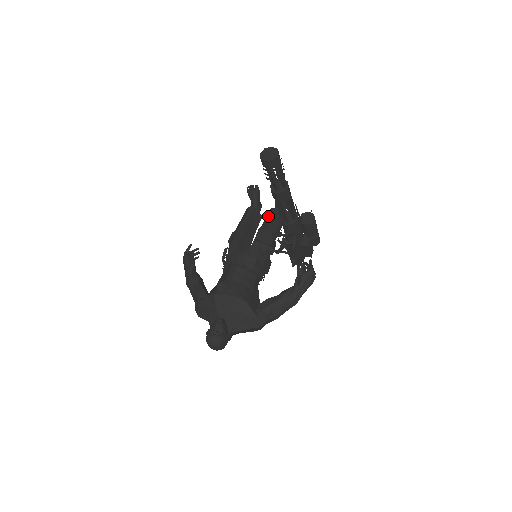
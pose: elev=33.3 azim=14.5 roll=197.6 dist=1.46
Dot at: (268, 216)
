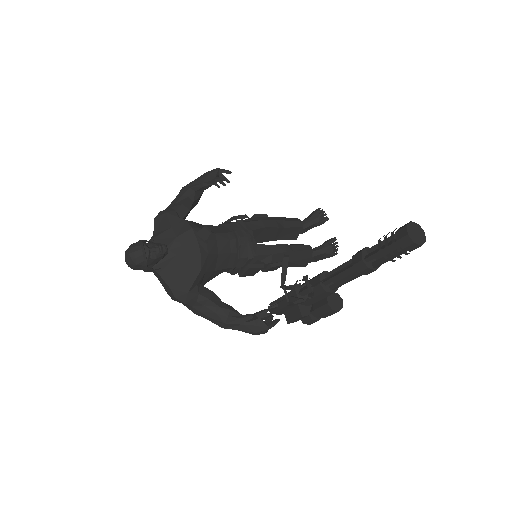
Dot at: (302, 247)
